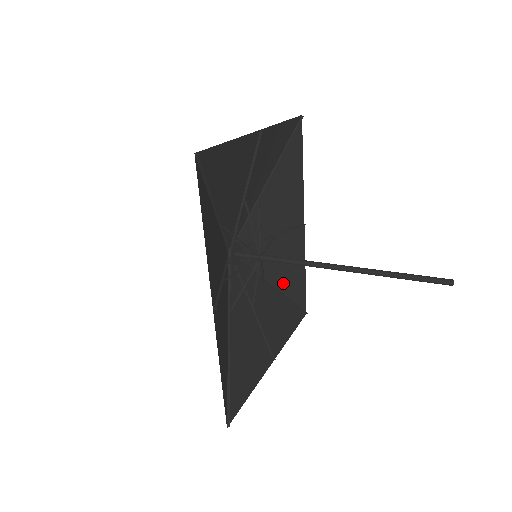
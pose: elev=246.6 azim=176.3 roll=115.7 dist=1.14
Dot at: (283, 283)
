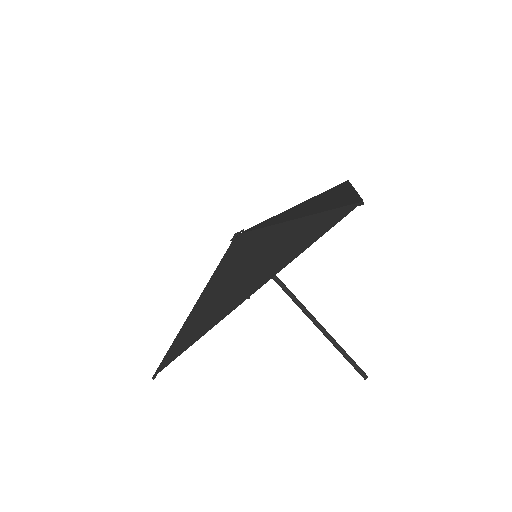
Dot at: occluded
